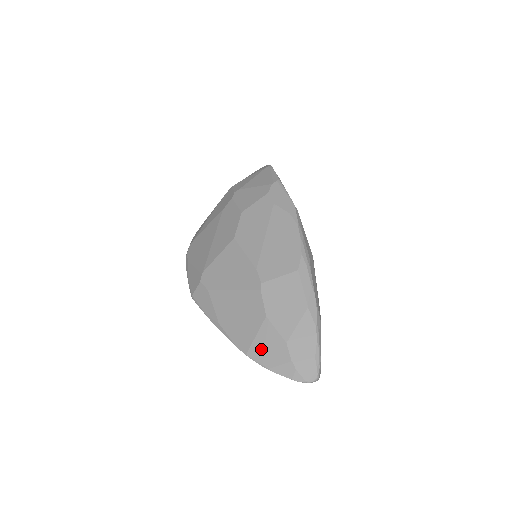
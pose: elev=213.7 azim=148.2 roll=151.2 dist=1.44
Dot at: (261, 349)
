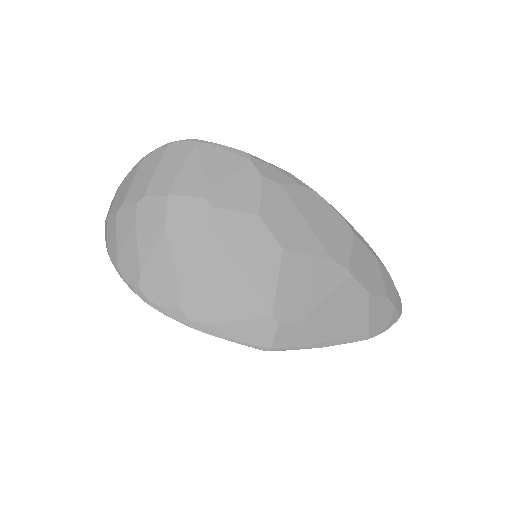
Dot at: (376, 322)
